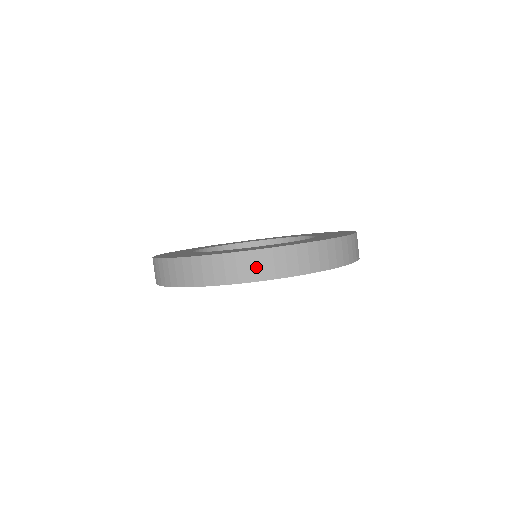
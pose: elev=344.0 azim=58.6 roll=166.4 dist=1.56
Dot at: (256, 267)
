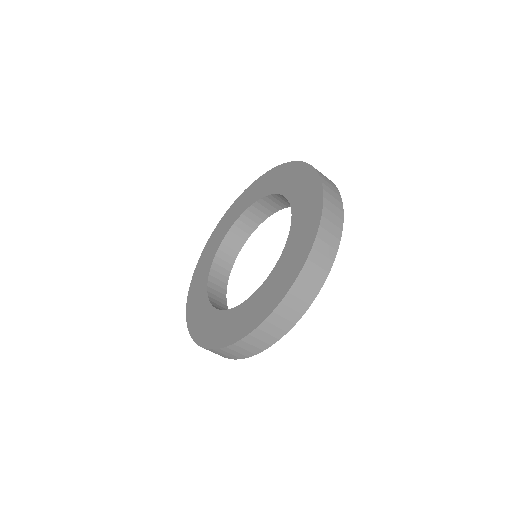
Dot at: (317, 272)
